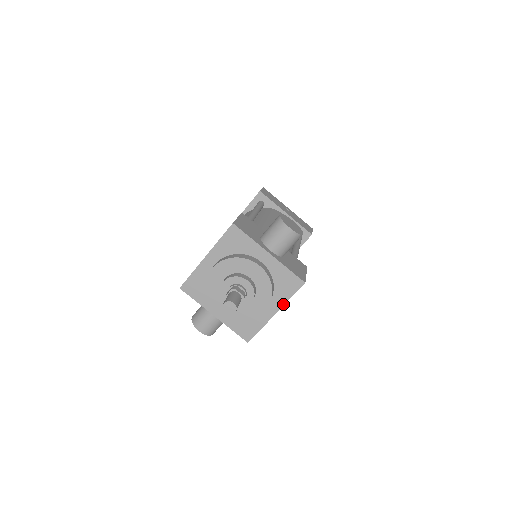
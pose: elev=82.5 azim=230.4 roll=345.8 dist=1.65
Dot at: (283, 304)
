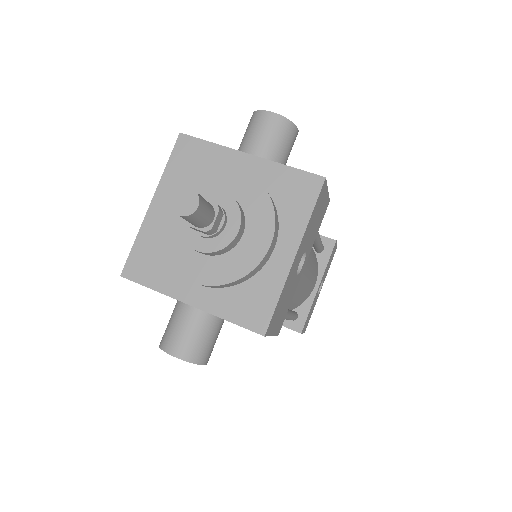
Dot at: (302, 232)
